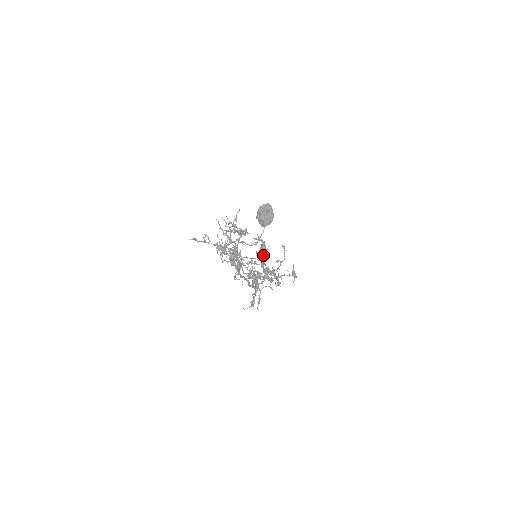
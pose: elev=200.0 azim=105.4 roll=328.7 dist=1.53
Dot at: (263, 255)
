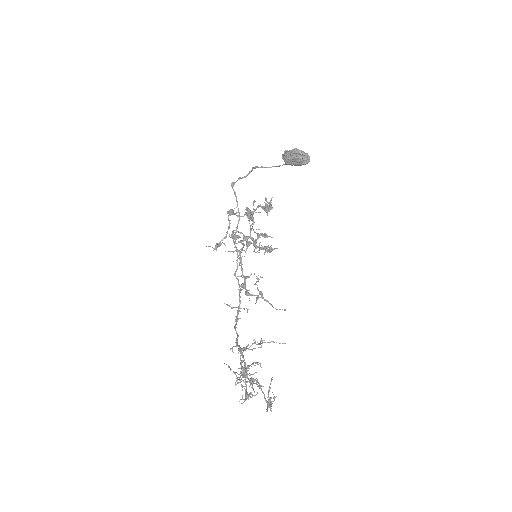
Dot at: (261, 235)
